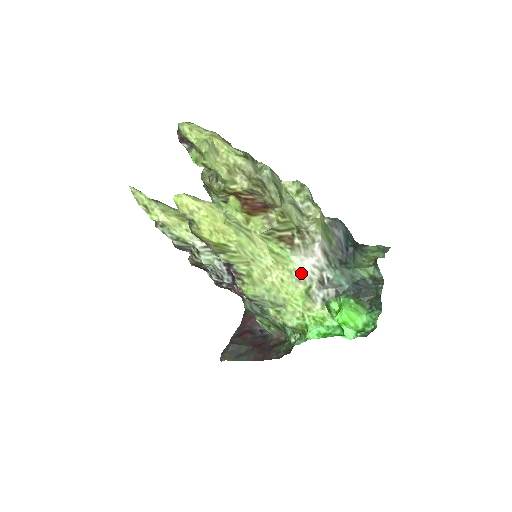
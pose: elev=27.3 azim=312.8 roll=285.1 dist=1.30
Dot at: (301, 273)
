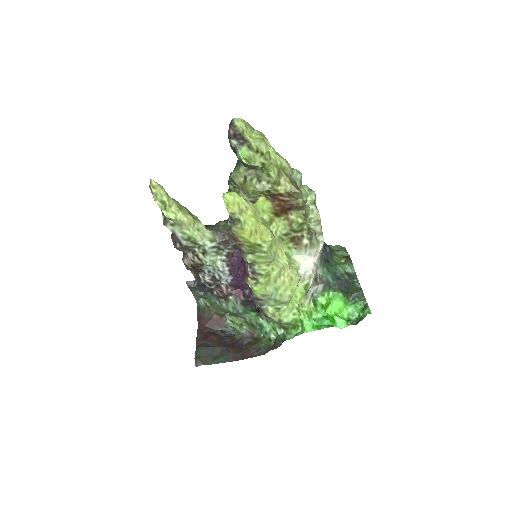
Dot at: (304, 271)
